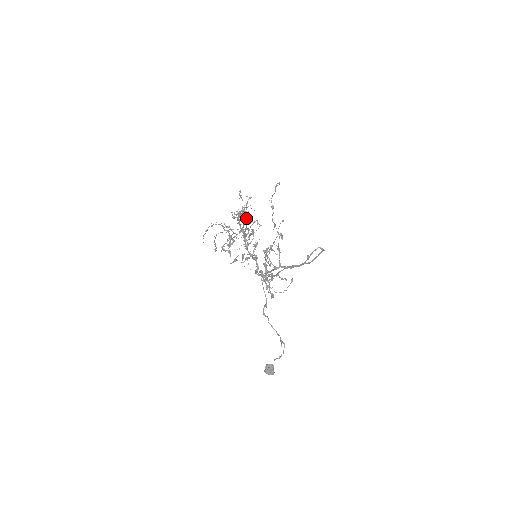
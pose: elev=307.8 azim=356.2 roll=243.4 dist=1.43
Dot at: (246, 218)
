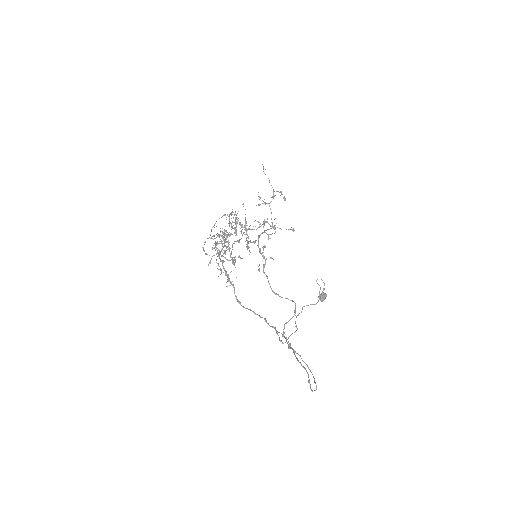
Dot at: occluded
